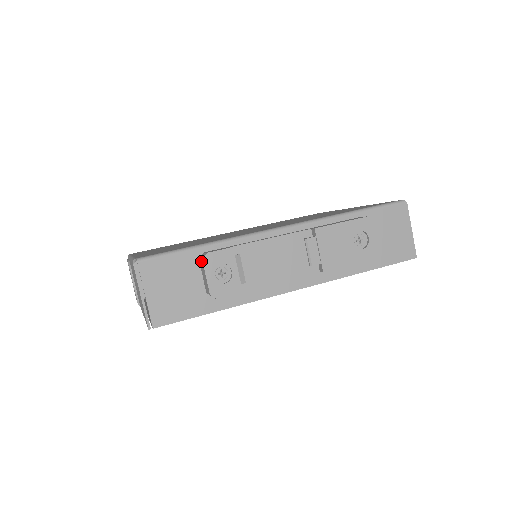
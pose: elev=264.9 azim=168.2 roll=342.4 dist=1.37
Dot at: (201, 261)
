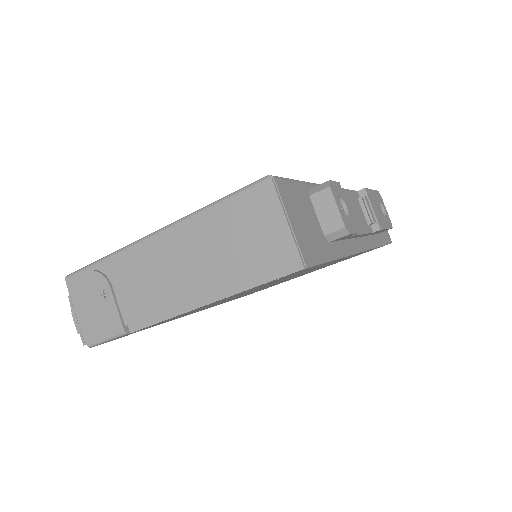
Dot at: (323, 191)
